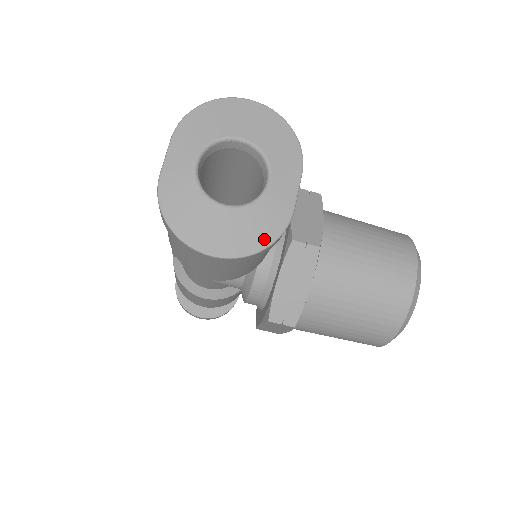
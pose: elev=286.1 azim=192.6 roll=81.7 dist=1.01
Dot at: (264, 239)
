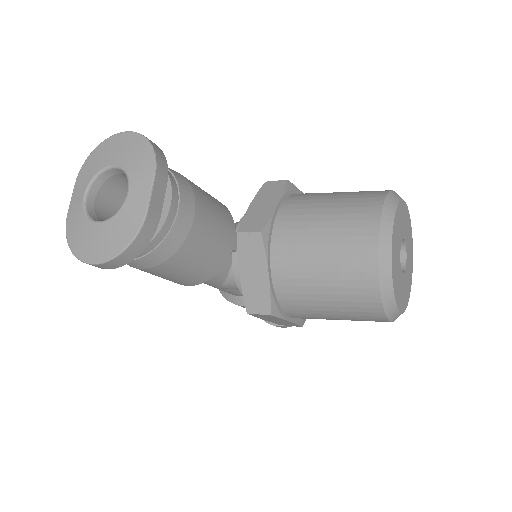
Dot at: (125, 240)
